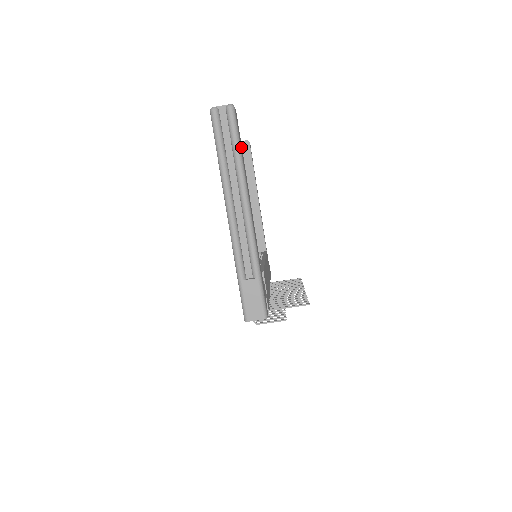
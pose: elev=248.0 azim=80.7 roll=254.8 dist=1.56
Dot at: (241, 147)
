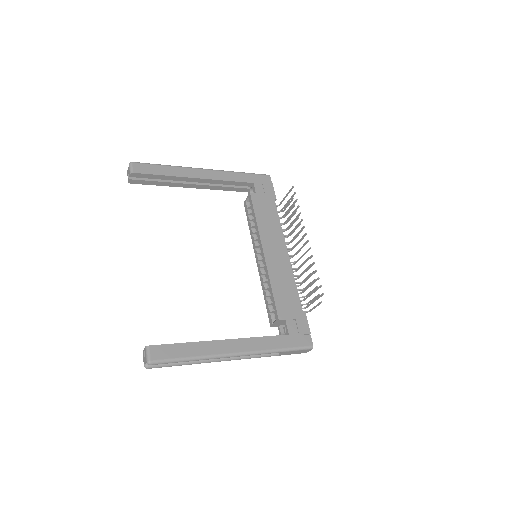
Dot at: (182, 350)
